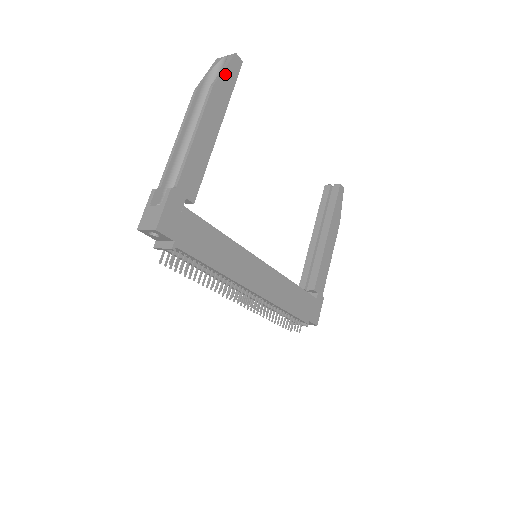
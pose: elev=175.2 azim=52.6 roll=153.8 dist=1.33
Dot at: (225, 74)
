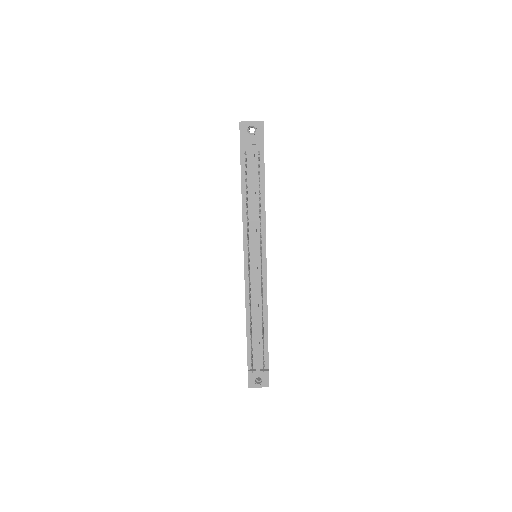
Dot at: occluded
